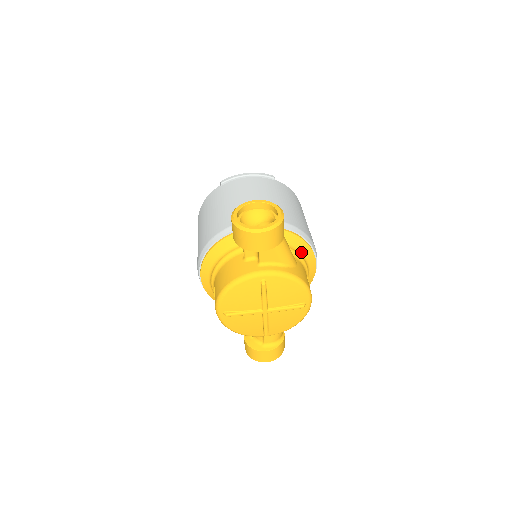
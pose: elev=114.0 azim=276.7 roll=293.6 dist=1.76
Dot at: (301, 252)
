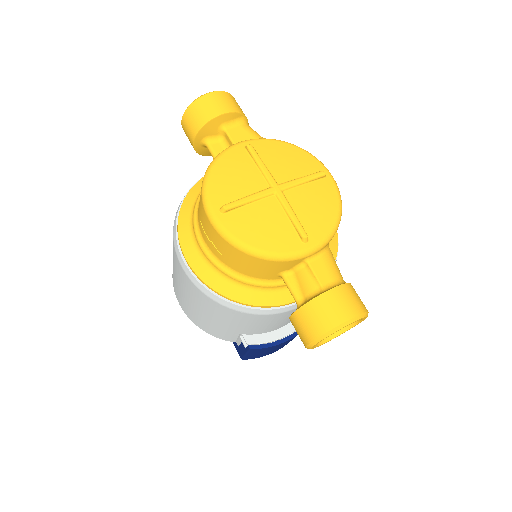
Dot at: occluded
